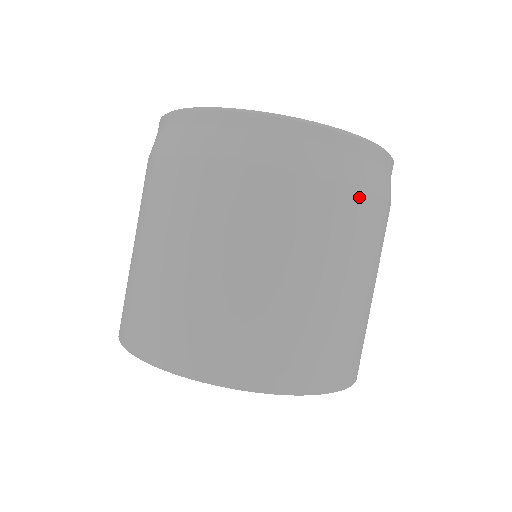
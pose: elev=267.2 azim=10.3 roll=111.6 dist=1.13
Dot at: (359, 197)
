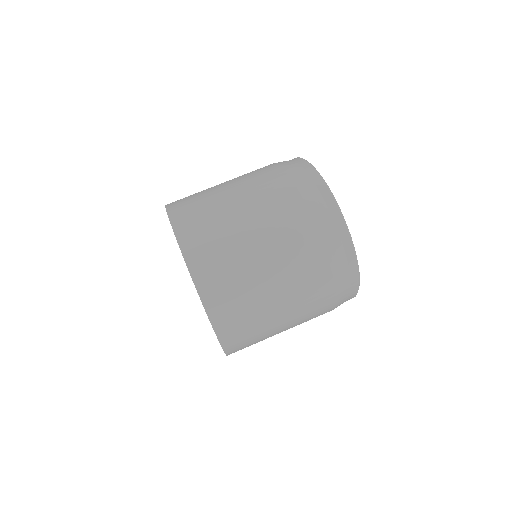
Dot at: (325, 269)
